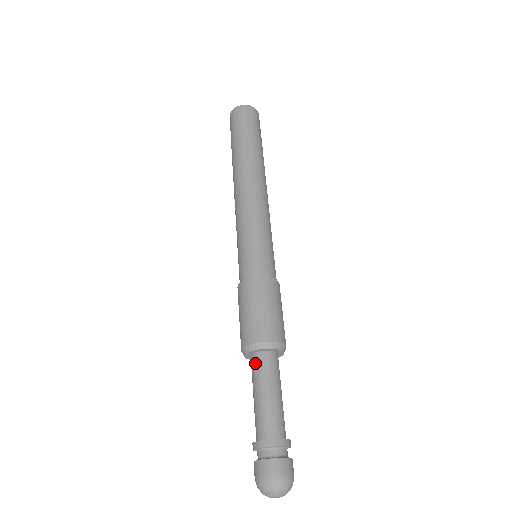
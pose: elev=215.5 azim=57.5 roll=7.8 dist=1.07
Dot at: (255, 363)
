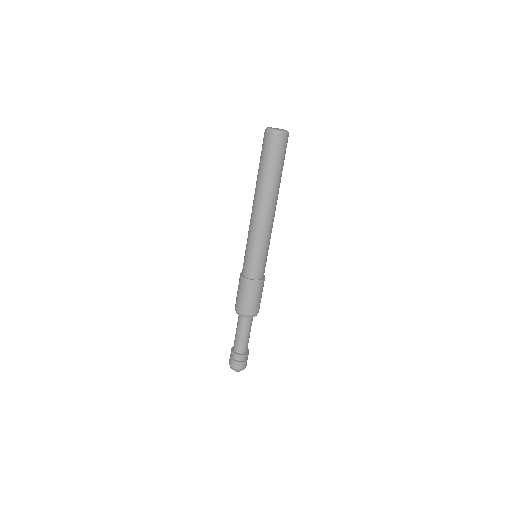
Dot at: (245, 321)
